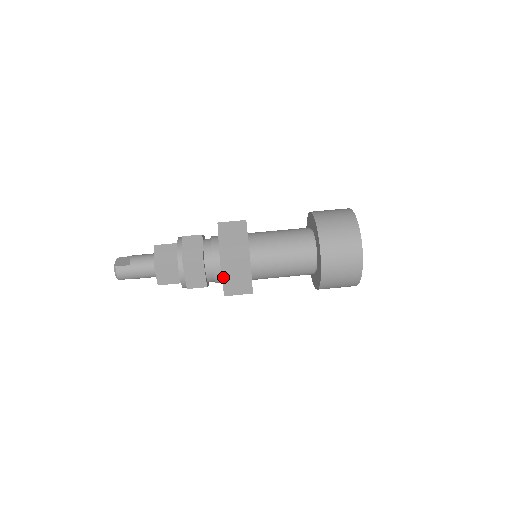
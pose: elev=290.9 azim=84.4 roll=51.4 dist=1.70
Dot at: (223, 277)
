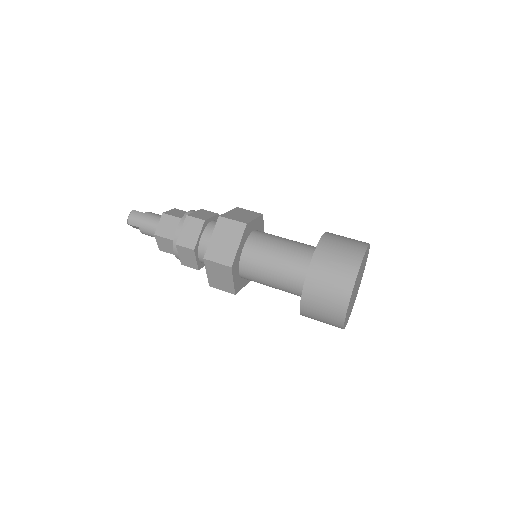
Dot at: (213, 236)
